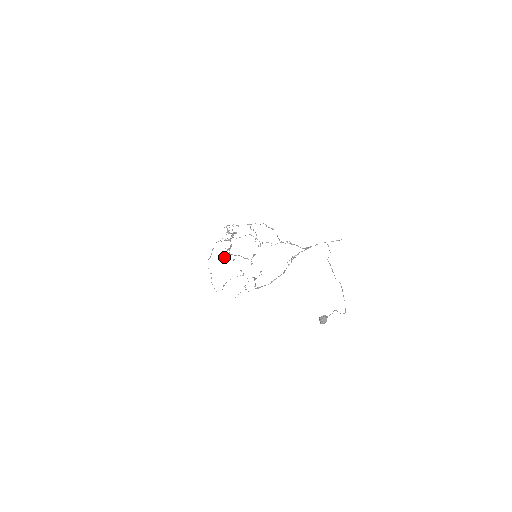
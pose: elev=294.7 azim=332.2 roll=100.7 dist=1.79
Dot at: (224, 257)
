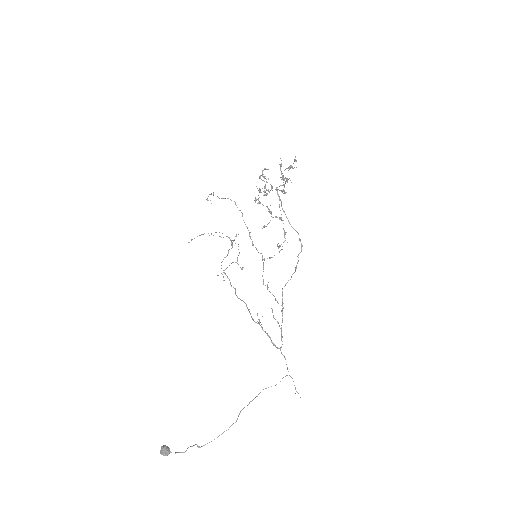
Dot at: (260, 175)
